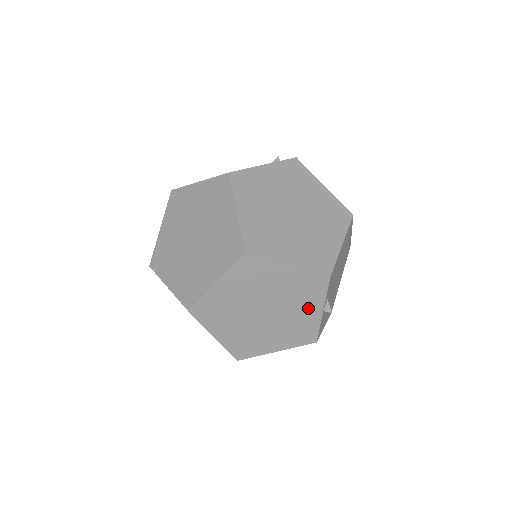
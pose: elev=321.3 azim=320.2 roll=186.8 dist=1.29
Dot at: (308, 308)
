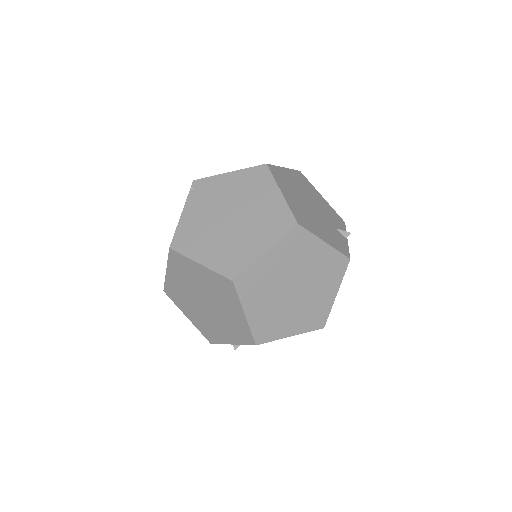
Dot at: (227, 333)
